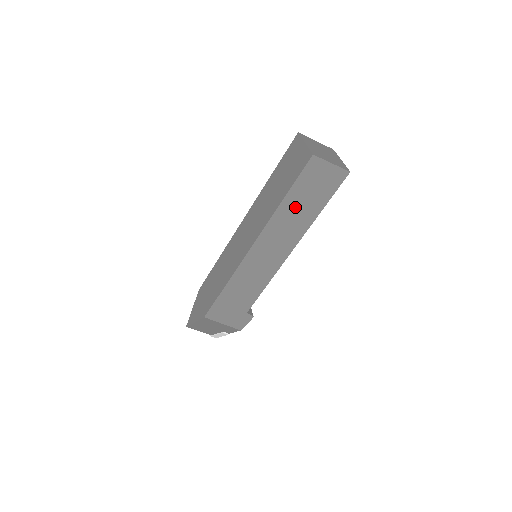
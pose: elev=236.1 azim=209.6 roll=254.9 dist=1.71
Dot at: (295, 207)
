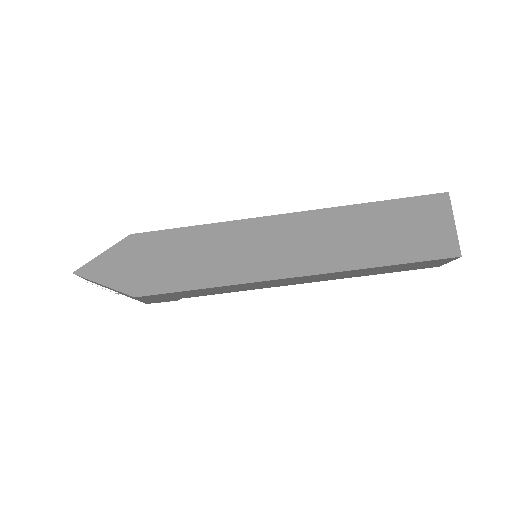
Dot at: (375, 270)
